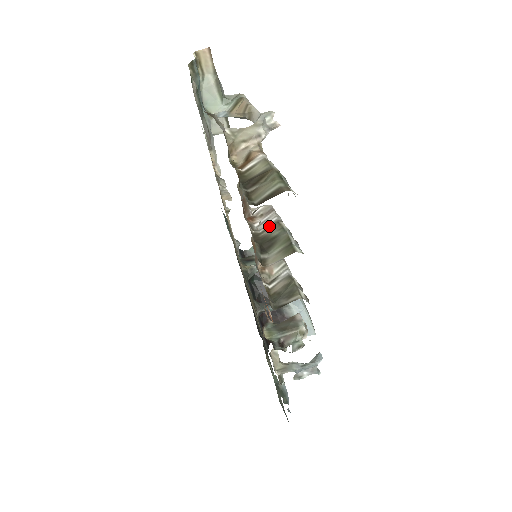
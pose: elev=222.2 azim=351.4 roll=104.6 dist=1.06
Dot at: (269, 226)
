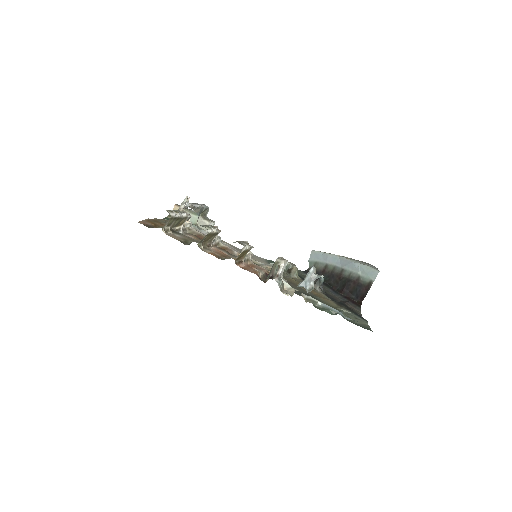
Dot at: occluded
